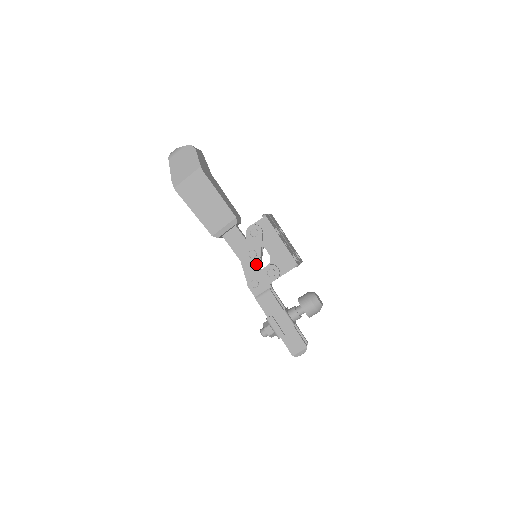
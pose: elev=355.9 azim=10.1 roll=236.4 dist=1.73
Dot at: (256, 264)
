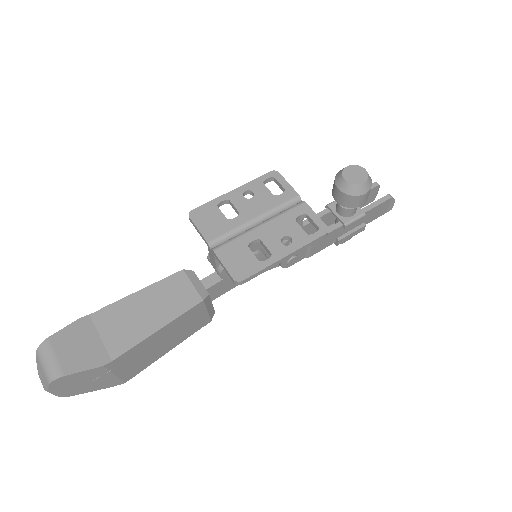
Dot at: occluded
